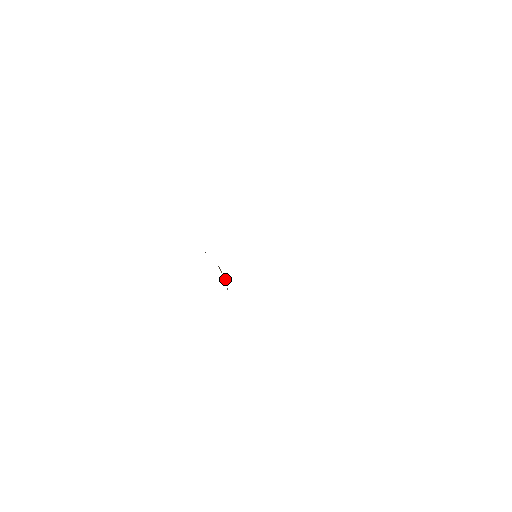
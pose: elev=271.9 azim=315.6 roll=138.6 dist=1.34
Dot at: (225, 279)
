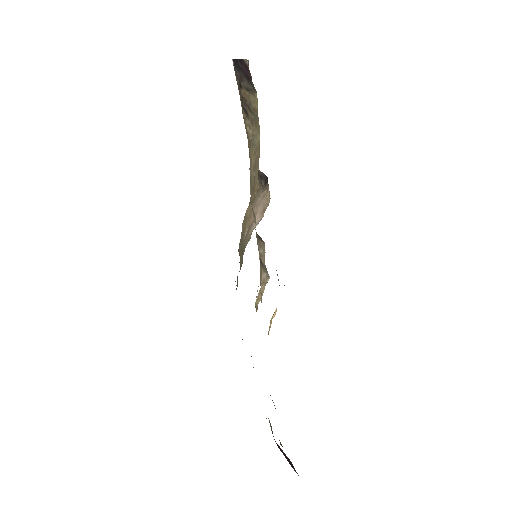
Dot at: (259, 218)
